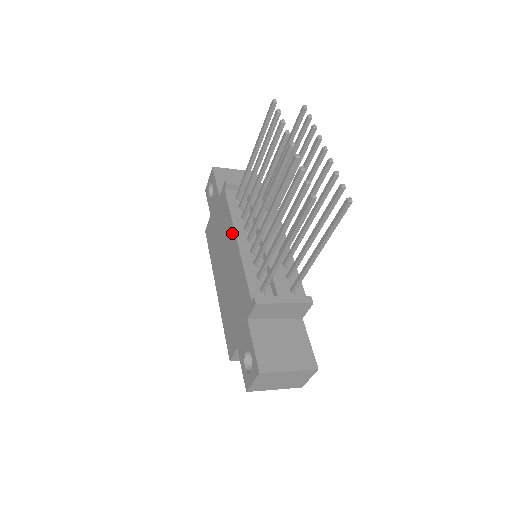
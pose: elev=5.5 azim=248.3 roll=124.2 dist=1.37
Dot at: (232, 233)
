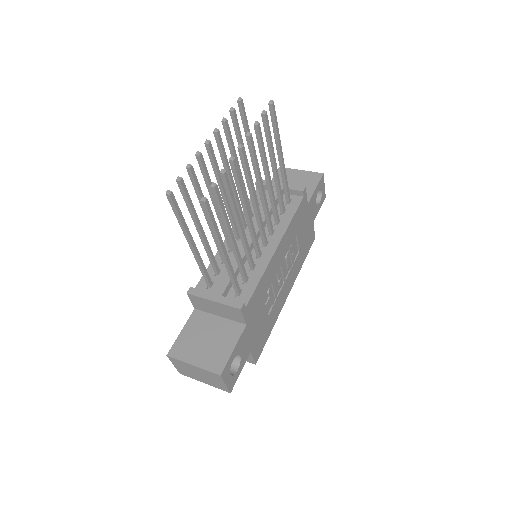
Dot at: occluded
